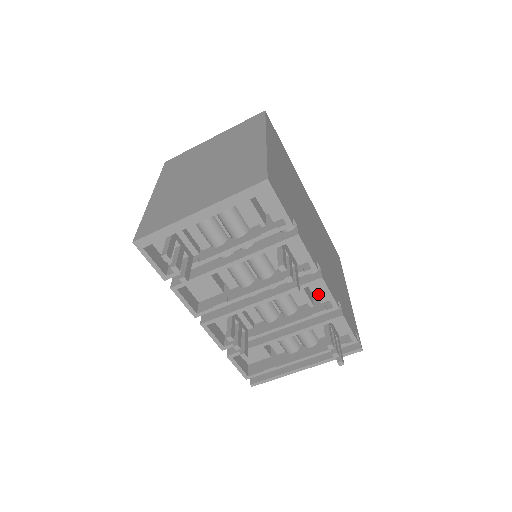
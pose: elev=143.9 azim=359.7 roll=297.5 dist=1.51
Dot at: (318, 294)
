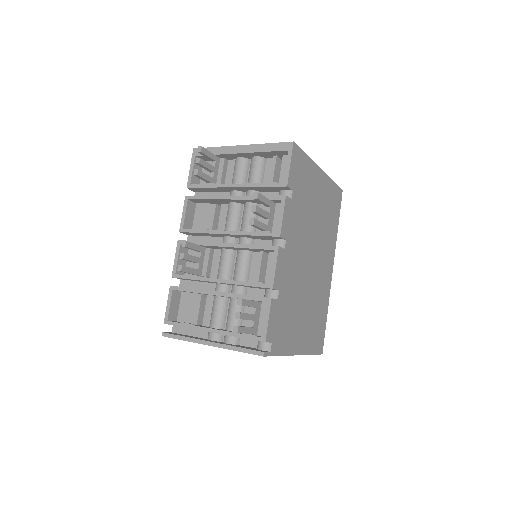
Dot at: (268, 273)
